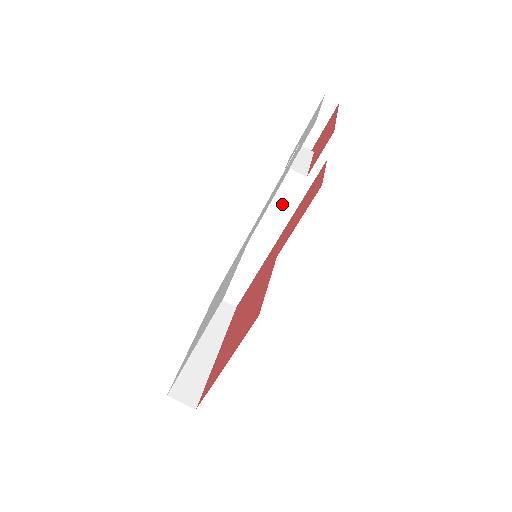
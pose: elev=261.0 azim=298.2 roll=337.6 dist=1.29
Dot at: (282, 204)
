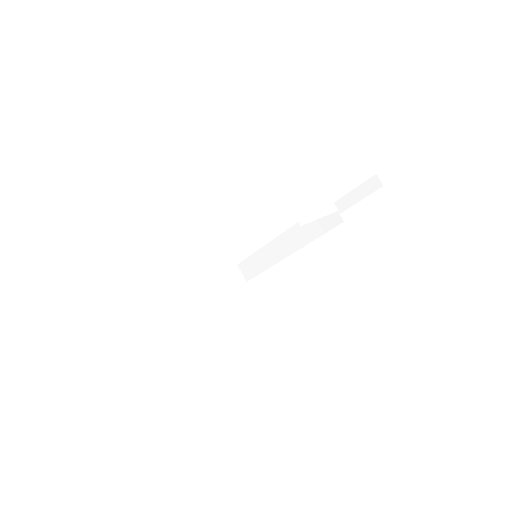
Dot at: (303, 232)
